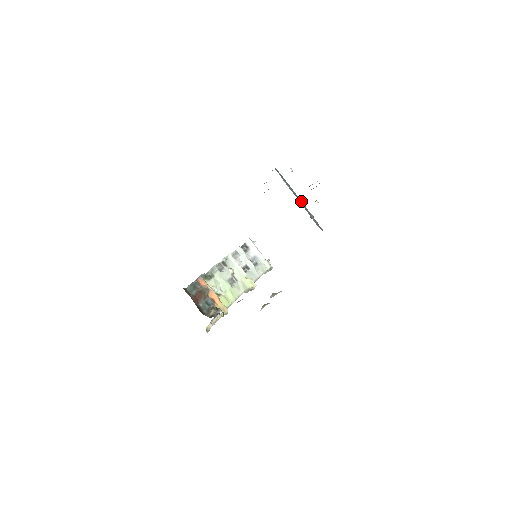
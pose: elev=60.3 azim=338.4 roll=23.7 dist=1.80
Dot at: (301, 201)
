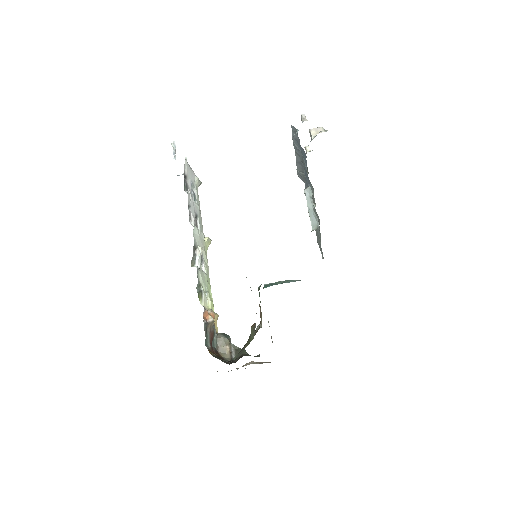
Dot at: occluded
